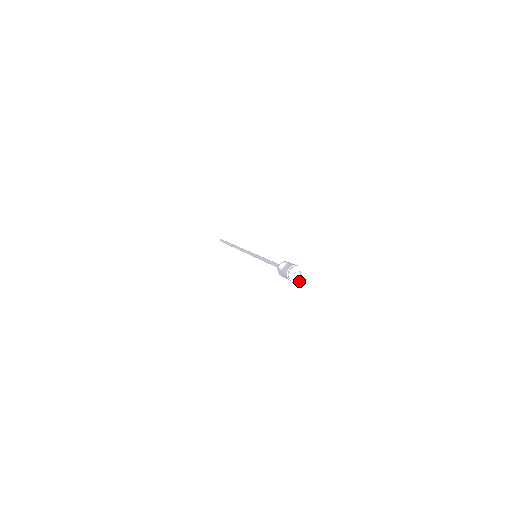
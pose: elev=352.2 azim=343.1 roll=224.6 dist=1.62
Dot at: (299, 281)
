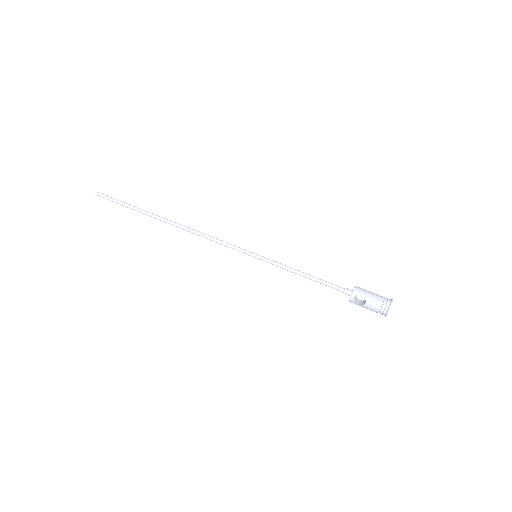
Dot at: occluded
